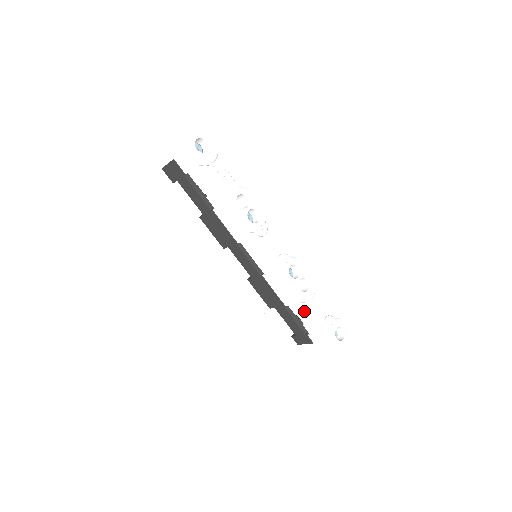
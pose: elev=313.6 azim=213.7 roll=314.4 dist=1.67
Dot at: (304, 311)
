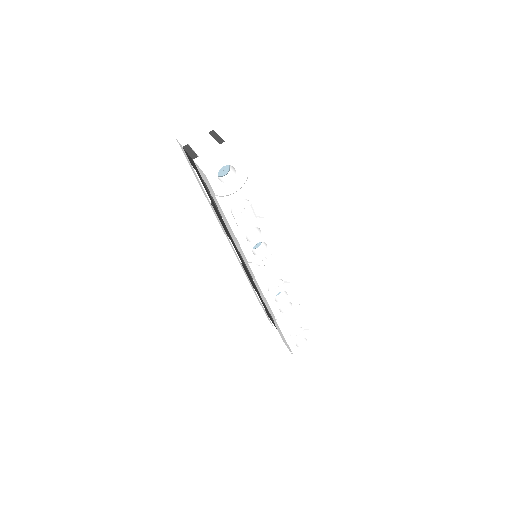
Dot at: (276, 322)
